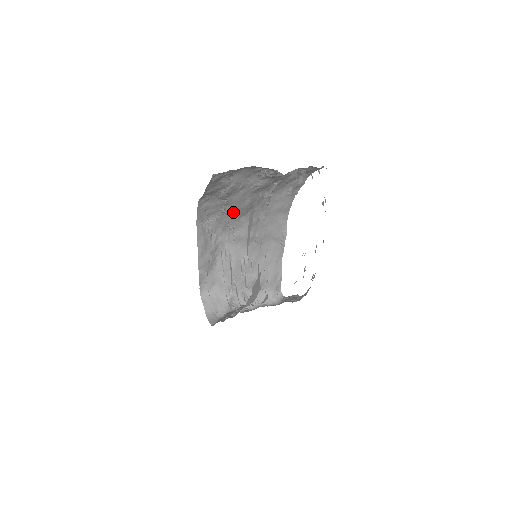
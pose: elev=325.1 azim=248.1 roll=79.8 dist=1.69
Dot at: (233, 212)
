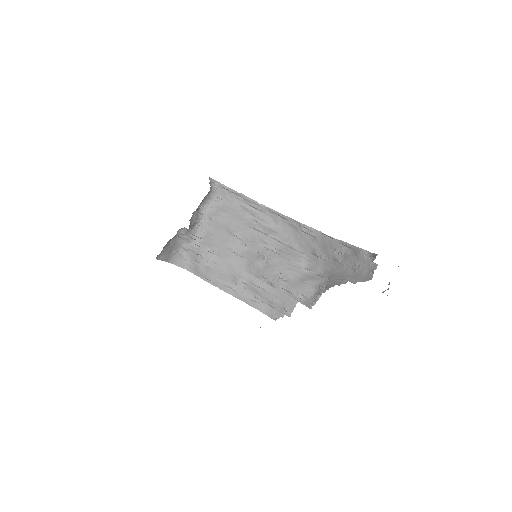
Dot at: occluded
